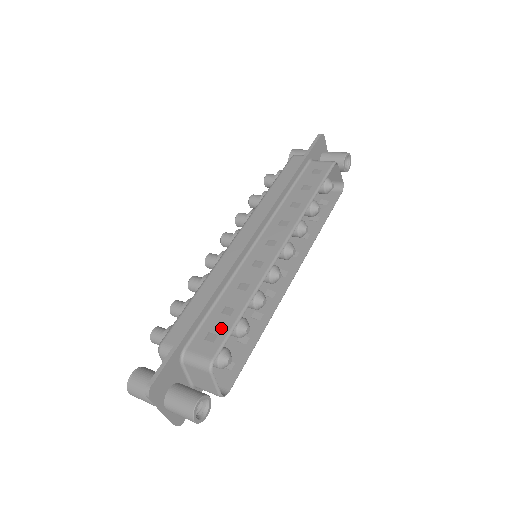
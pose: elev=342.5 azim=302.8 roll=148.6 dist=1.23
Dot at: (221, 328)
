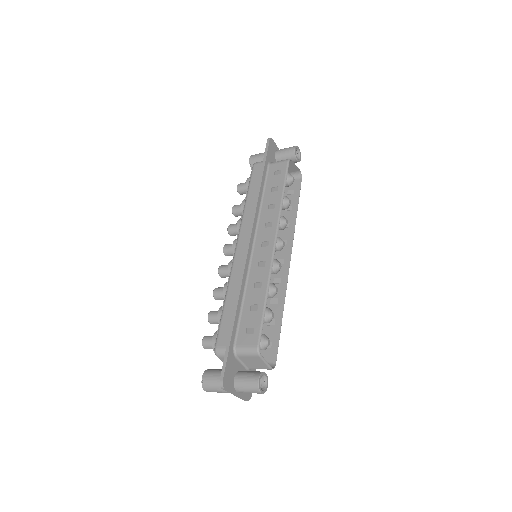
Dot at: (254, 322)
